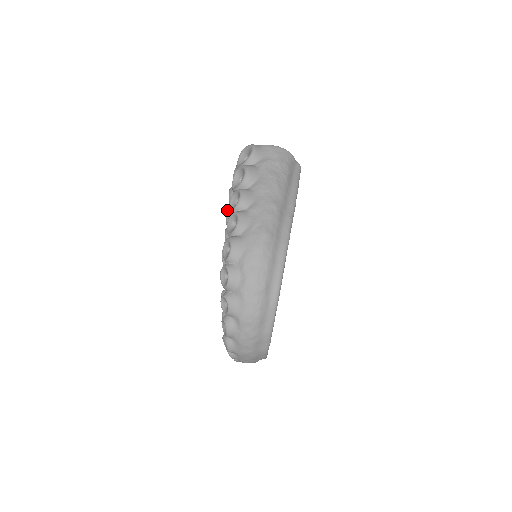
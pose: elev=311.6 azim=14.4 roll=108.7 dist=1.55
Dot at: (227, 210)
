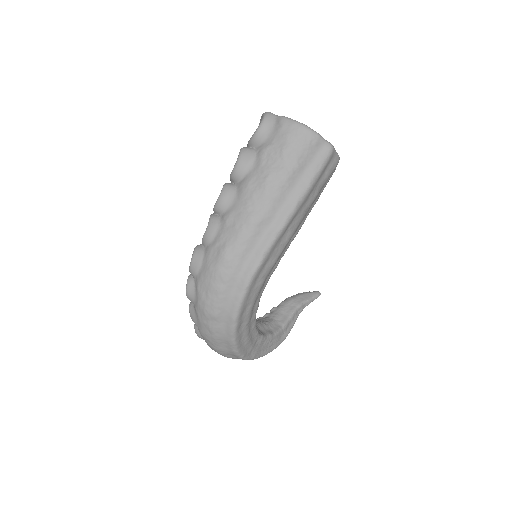
Dot at: occluded
